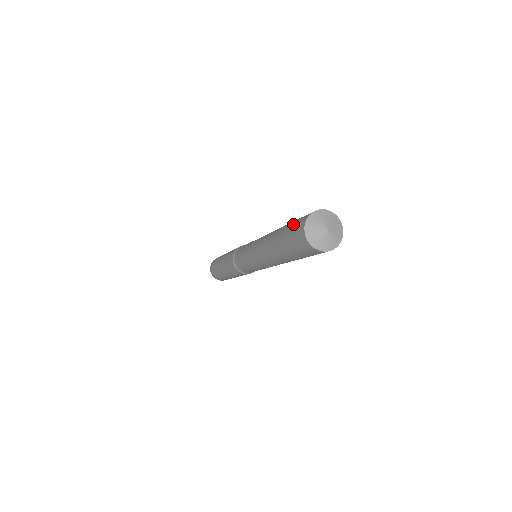
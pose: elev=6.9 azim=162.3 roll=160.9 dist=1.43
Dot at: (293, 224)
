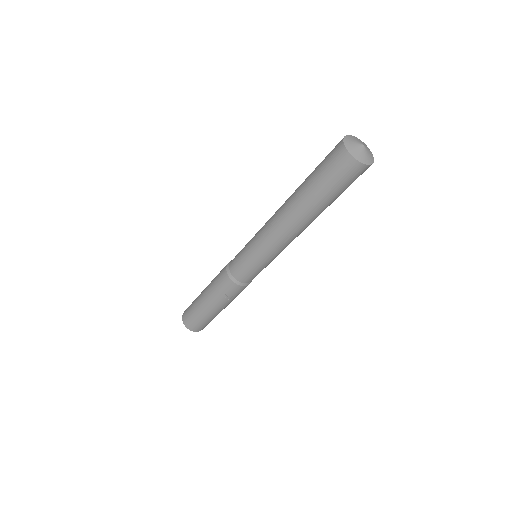
Dot at: (323, 160)
